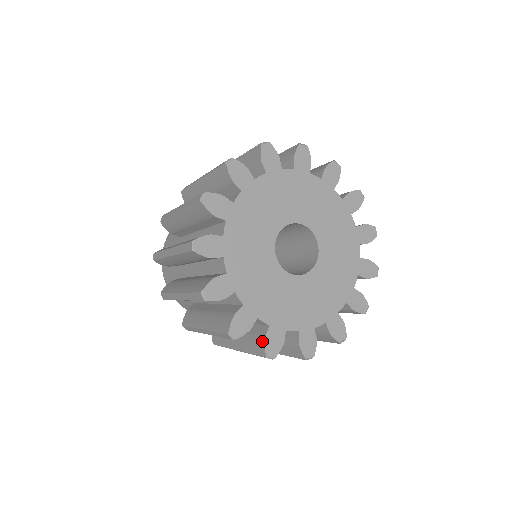
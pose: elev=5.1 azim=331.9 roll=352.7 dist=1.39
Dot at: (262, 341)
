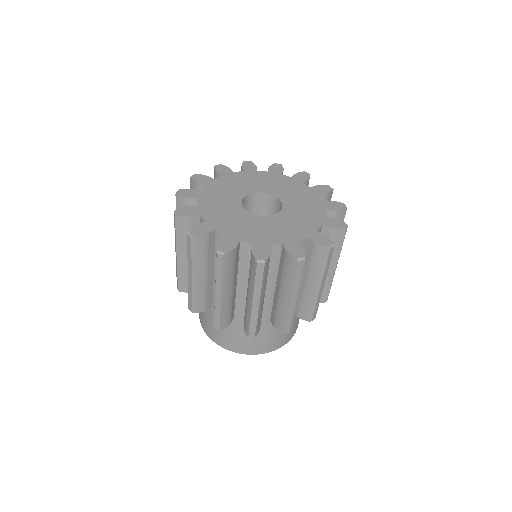
Dot at: (287, 256)
